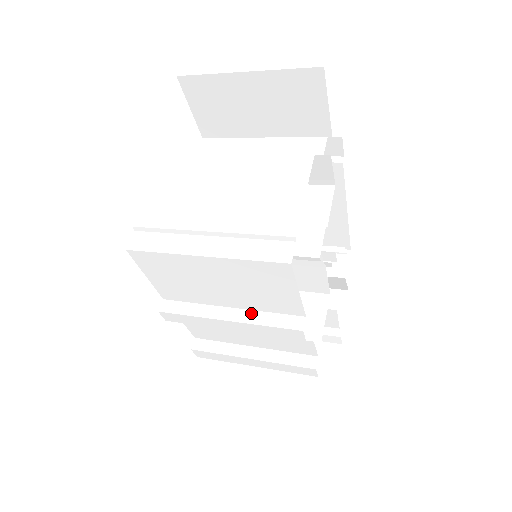
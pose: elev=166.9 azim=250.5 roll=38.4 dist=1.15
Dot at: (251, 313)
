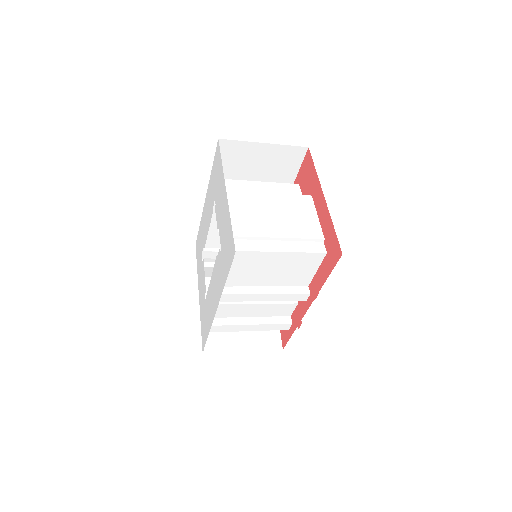
Dot at: (278, 288)
